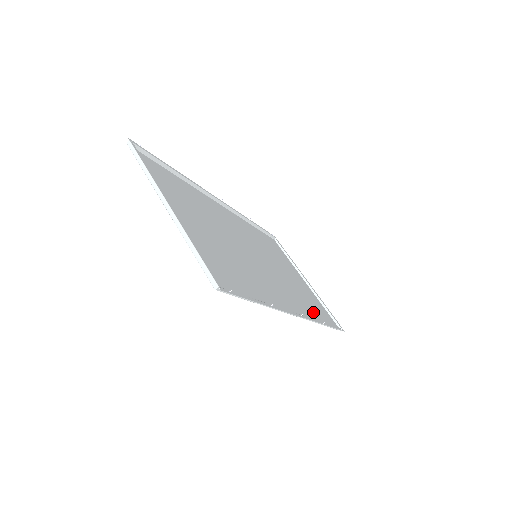
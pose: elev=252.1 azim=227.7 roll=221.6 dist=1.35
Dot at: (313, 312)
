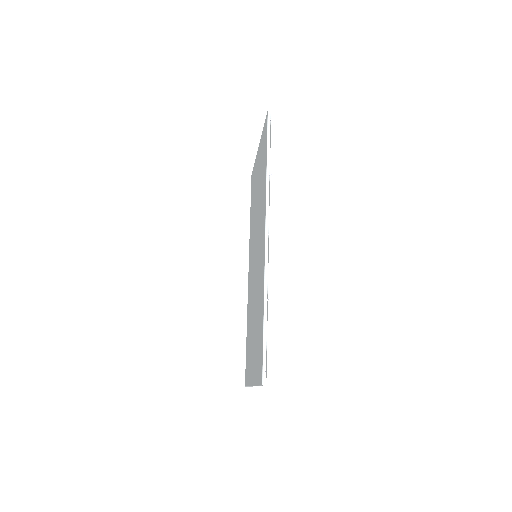
Dot at: occluded
